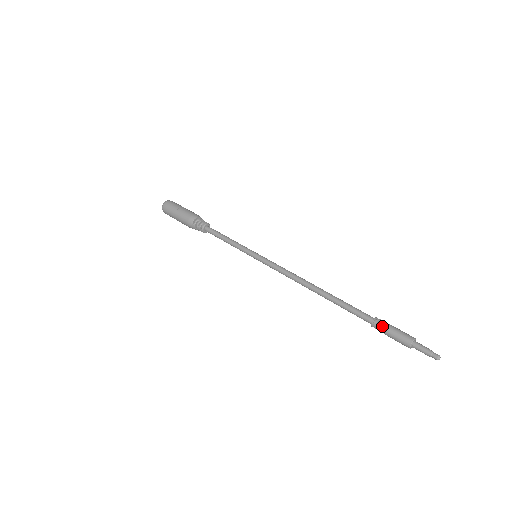
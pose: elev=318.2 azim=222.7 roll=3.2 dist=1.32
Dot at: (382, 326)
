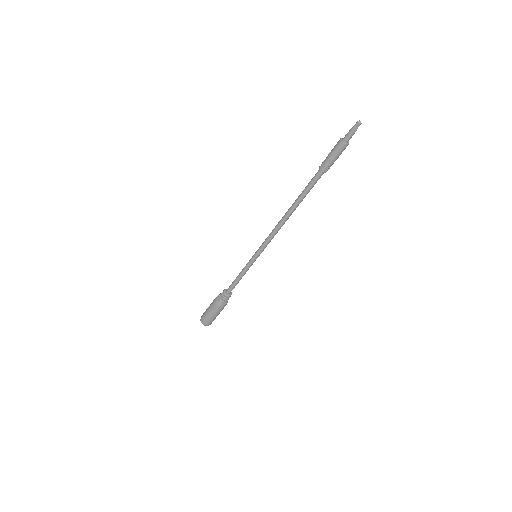
Dot at: (324, 161)
